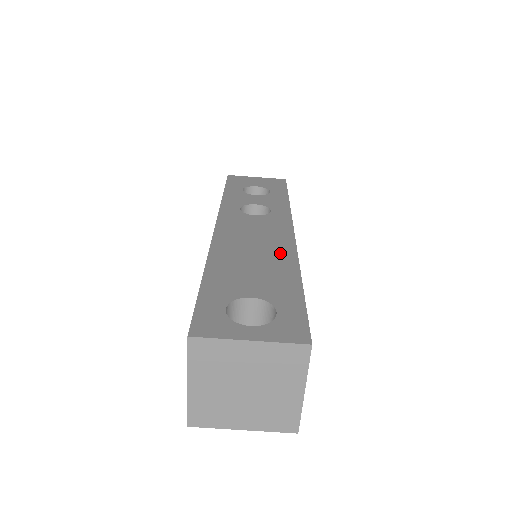
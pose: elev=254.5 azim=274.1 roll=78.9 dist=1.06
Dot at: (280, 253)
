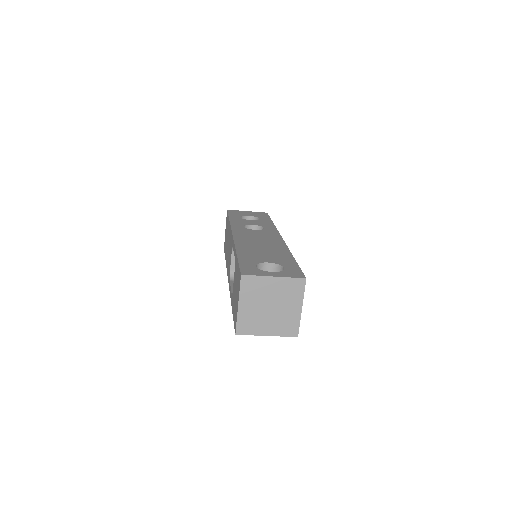
Dot at: (277, 246)
